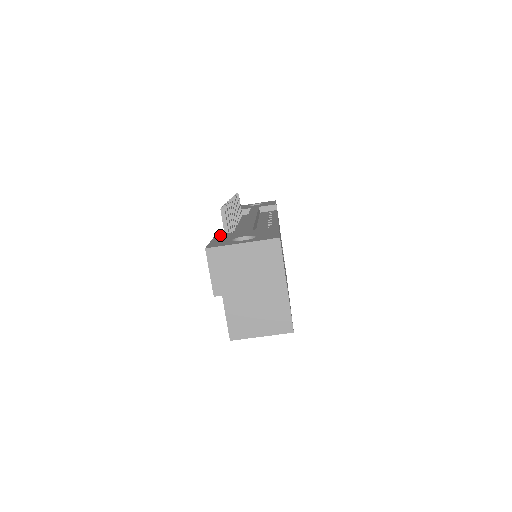
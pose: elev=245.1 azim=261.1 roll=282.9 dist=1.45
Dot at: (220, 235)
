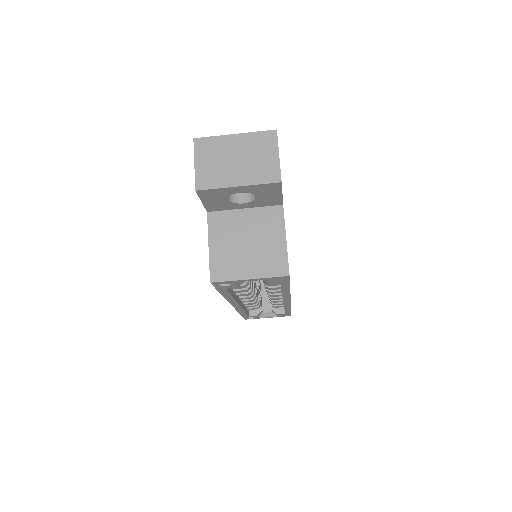
Dot at: occluded
